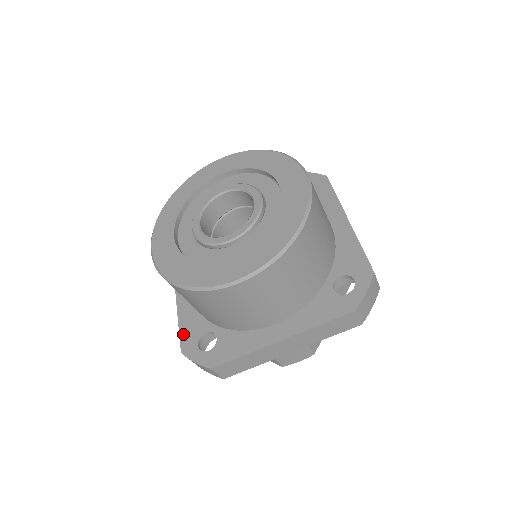
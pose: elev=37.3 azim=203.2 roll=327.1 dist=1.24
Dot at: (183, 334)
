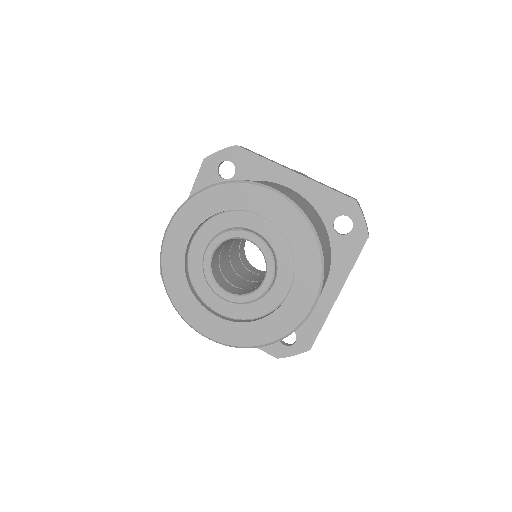
Dot at: (264, 348)
